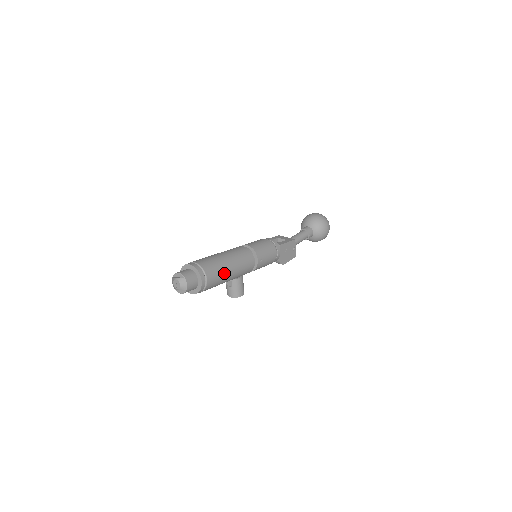
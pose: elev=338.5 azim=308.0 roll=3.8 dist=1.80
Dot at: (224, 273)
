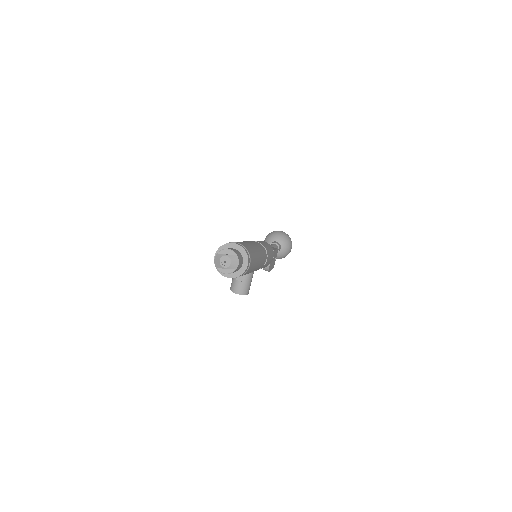
Dot at: (256, 261)
